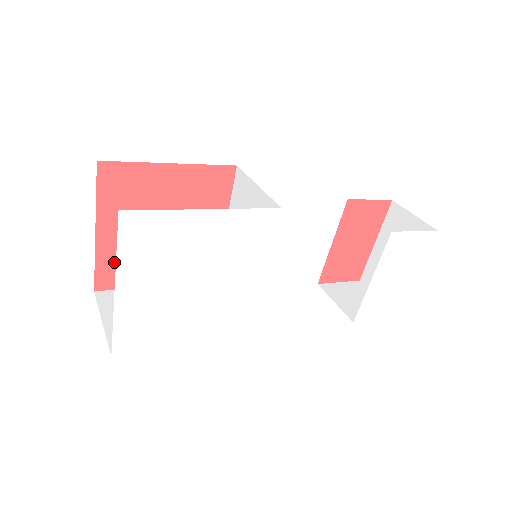
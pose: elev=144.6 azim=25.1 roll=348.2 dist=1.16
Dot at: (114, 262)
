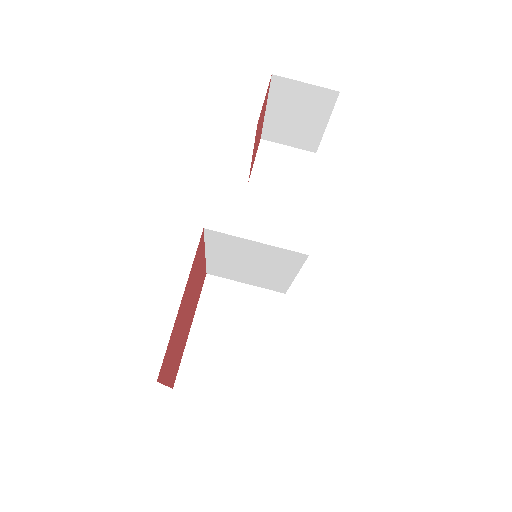
Dot at: (175, 369)
